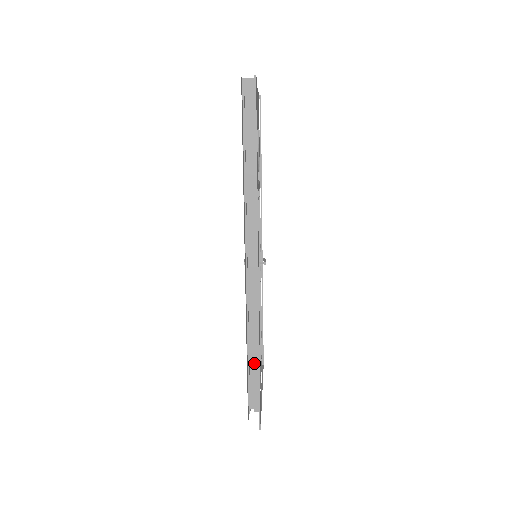
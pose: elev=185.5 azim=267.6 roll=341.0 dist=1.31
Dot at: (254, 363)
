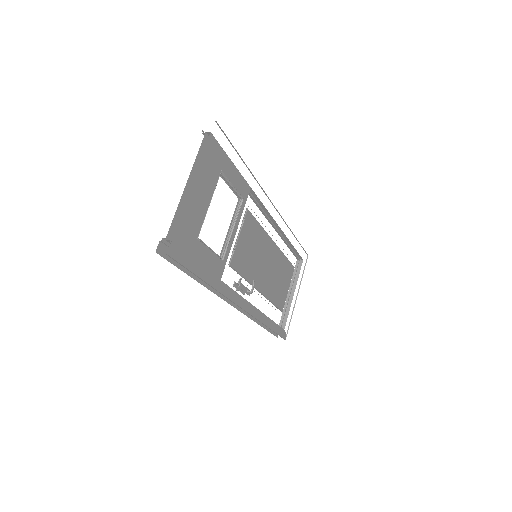
Dot at: occluded
